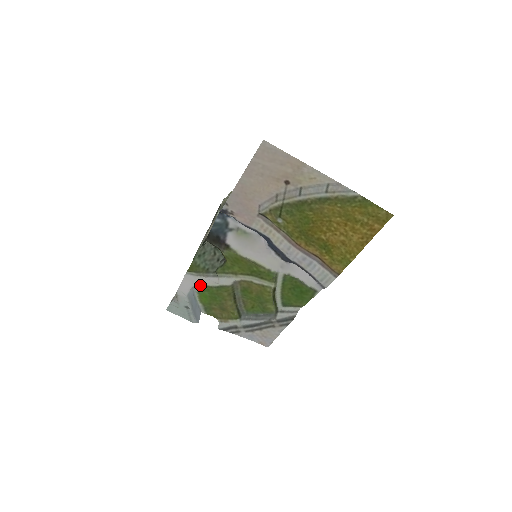
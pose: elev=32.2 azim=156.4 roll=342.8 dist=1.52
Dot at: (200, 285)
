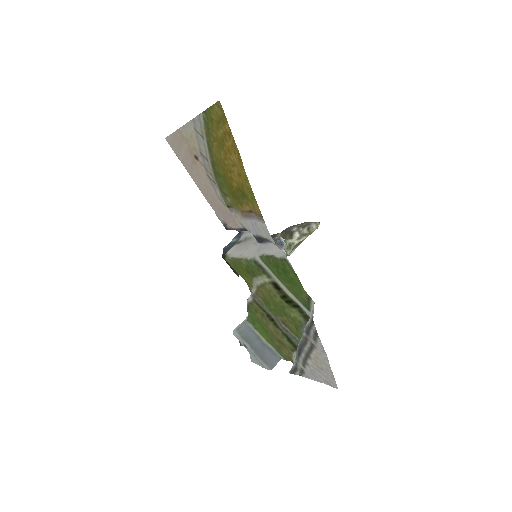
Dot at: (248, 316)
